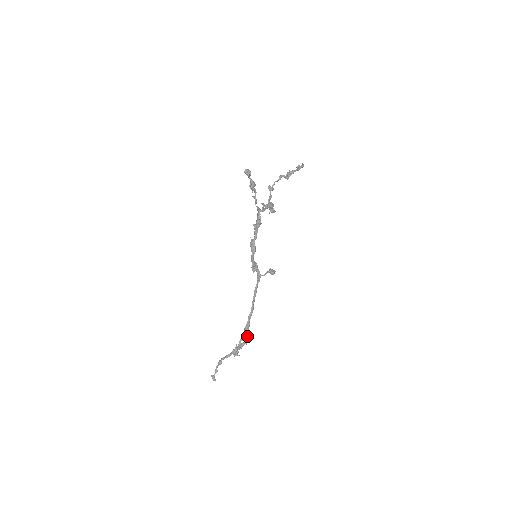
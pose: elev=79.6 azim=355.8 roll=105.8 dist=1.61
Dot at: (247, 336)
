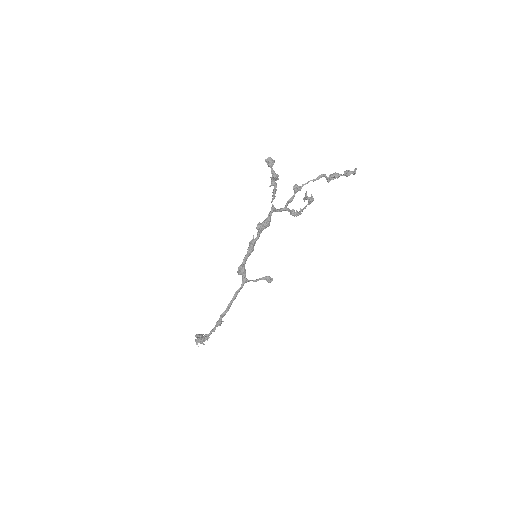
Dot at: (205, 336)
